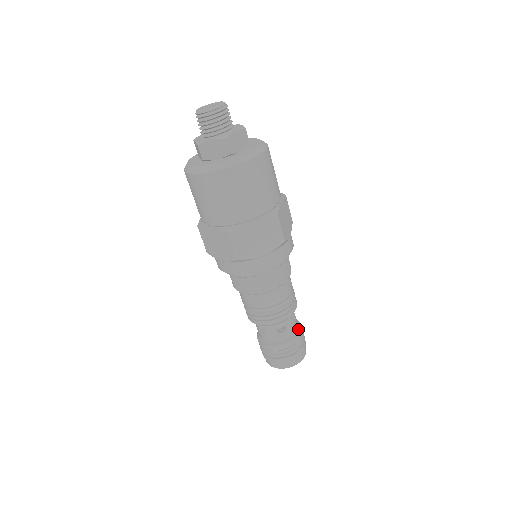
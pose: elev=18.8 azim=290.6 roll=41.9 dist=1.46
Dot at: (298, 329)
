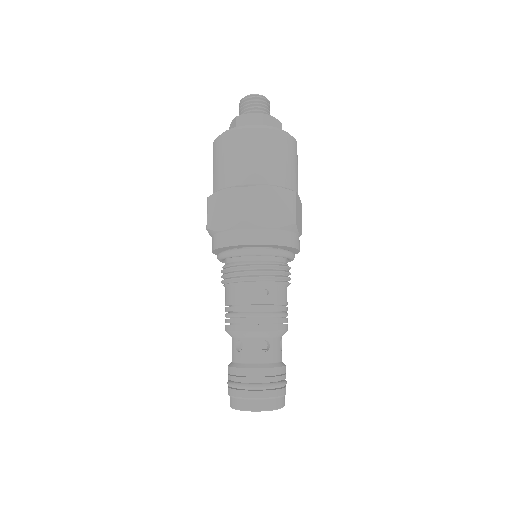
Dot at: (263, 365)
